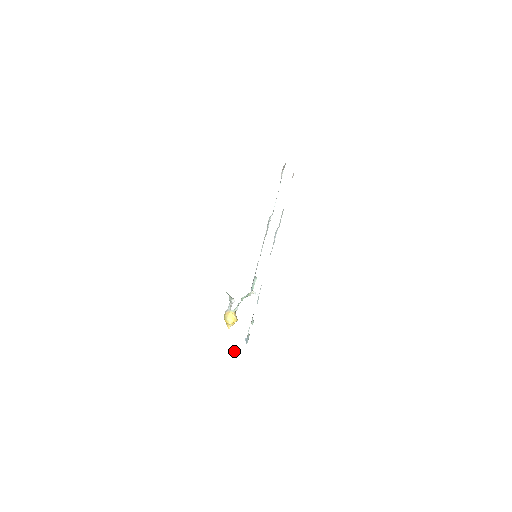
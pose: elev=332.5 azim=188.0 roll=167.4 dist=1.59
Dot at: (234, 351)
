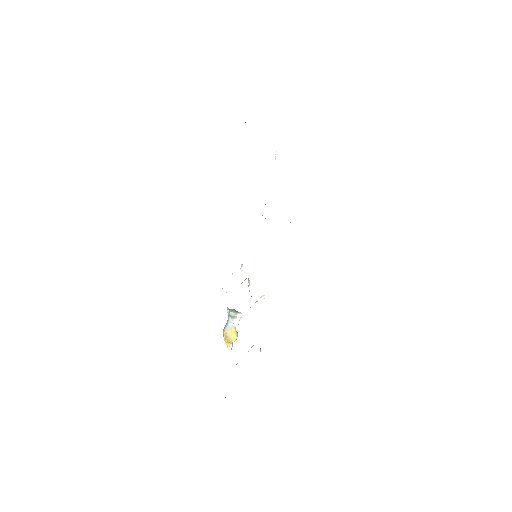
Dot at: occluded
